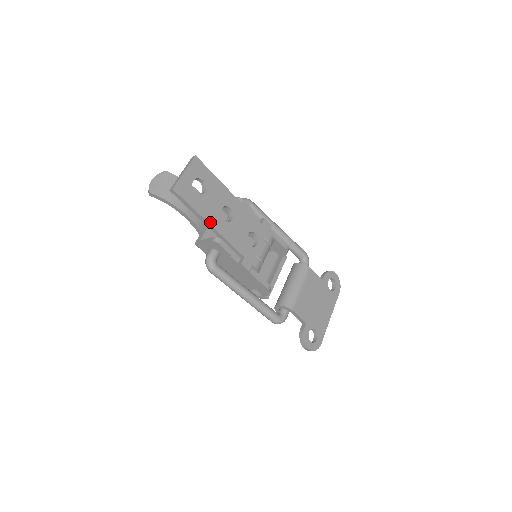
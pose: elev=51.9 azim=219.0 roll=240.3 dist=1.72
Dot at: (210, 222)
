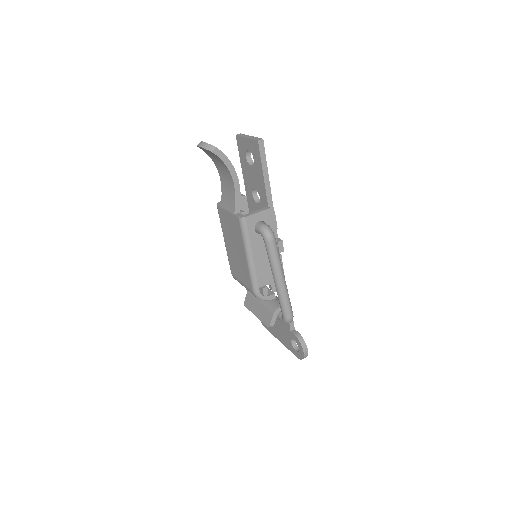
Dot at: (269, 188)
